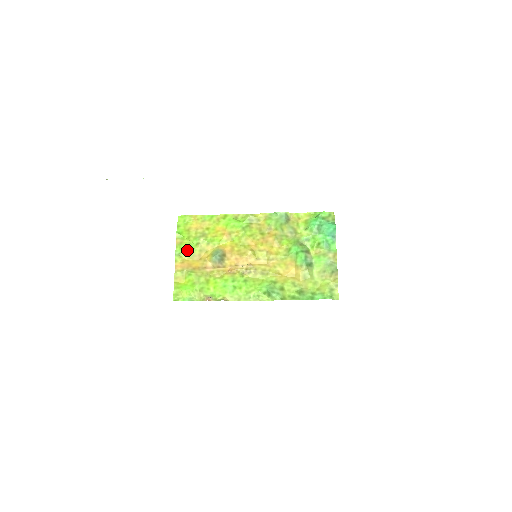
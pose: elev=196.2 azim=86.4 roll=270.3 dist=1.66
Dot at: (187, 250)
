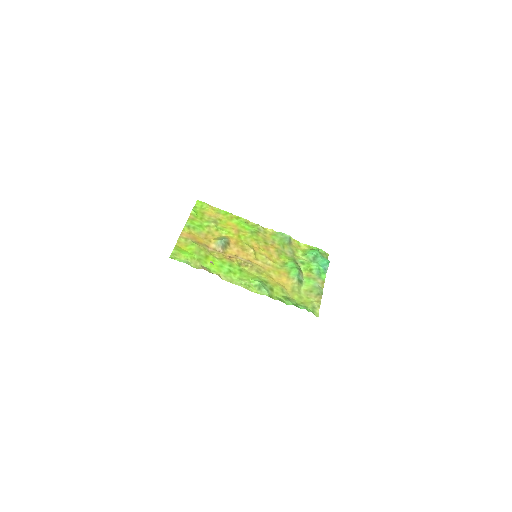
Dot at: (197, 226)
